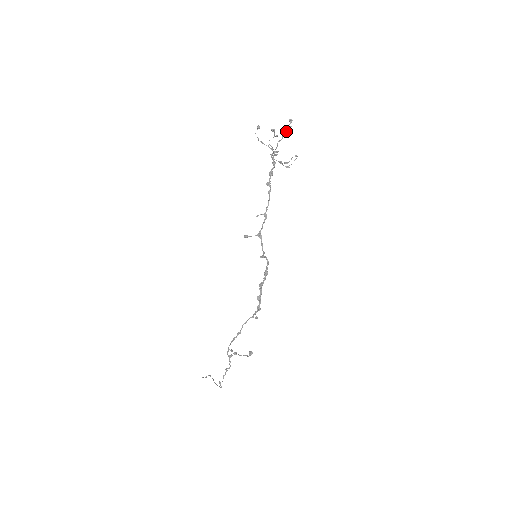
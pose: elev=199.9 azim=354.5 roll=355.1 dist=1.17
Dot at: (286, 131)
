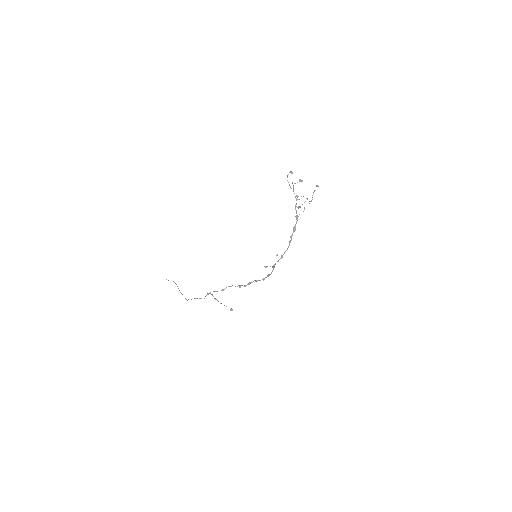
Dot at: (312, 195)
